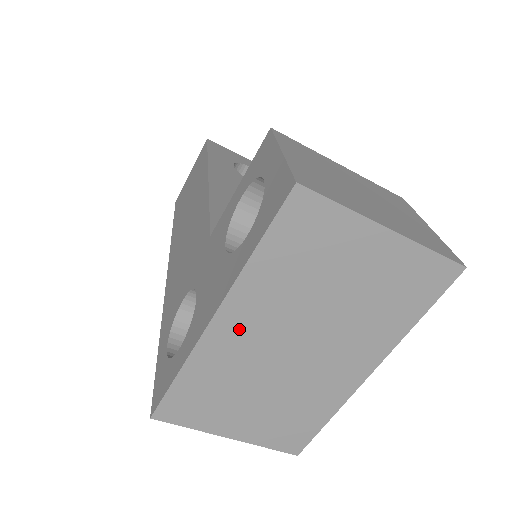
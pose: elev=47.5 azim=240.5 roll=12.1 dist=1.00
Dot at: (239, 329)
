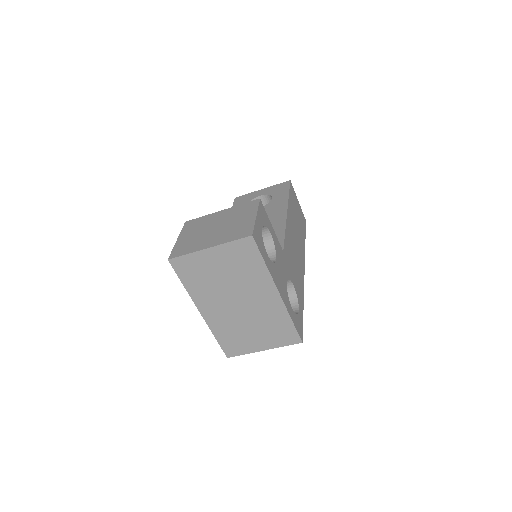
Dot at: (212, 310)
